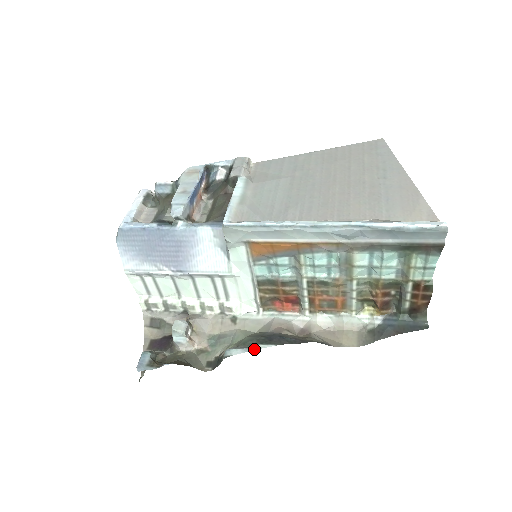
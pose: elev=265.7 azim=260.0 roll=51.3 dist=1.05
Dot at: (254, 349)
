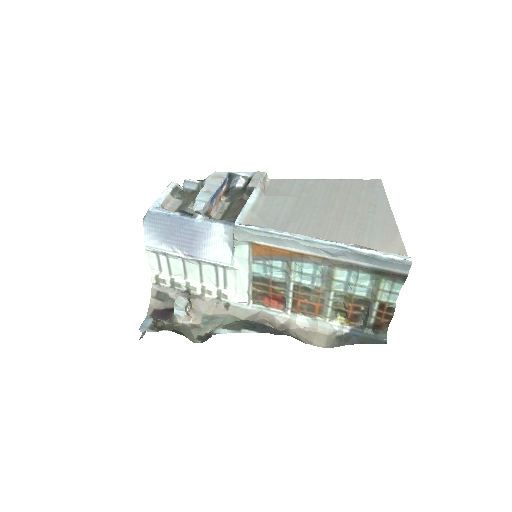
Dot at: (239, 332)
